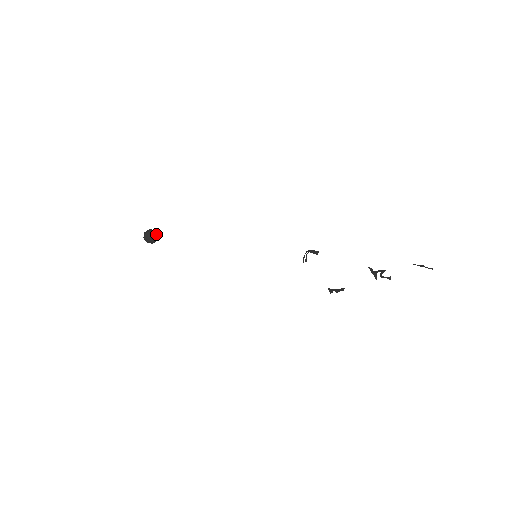
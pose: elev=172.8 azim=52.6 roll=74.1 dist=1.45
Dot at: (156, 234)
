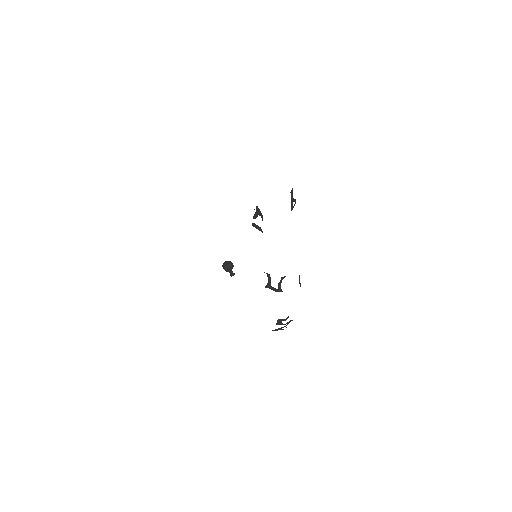
Dot at: (230, 263)
